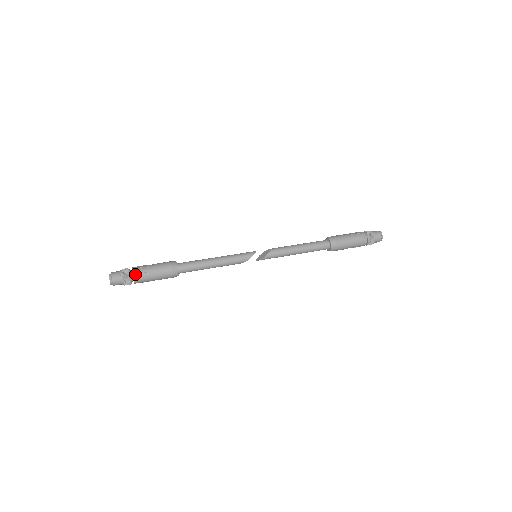
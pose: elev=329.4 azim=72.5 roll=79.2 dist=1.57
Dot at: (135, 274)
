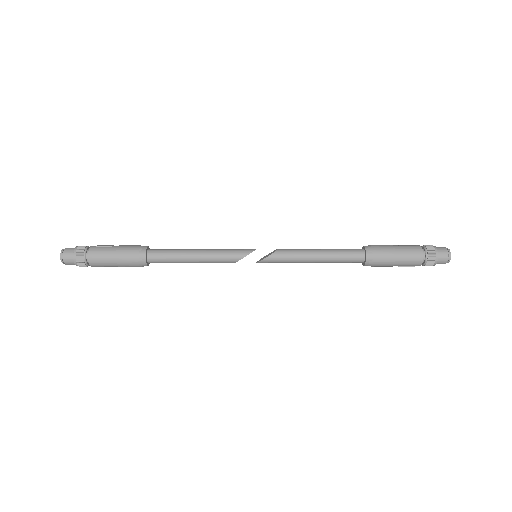
Dot at: (91, 252)
